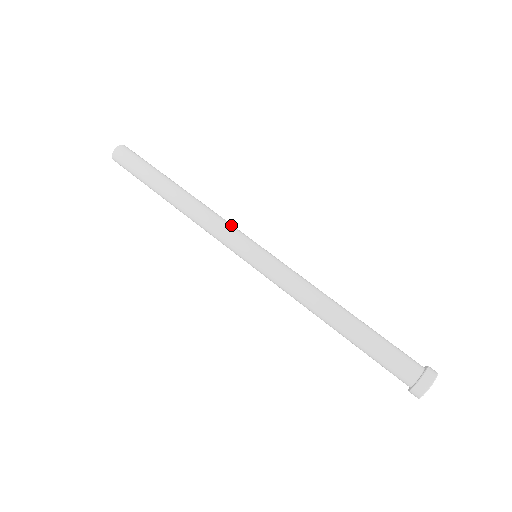
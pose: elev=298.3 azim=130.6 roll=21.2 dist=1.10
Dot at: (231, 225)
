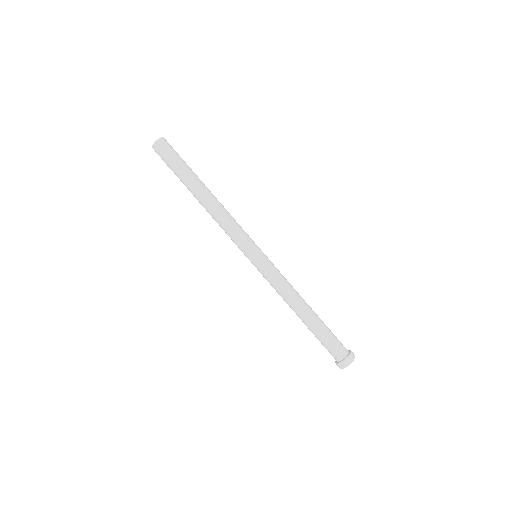
Dot at: (235, 235)
